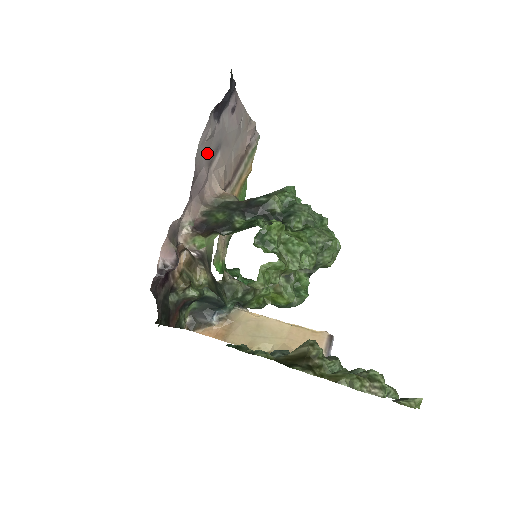
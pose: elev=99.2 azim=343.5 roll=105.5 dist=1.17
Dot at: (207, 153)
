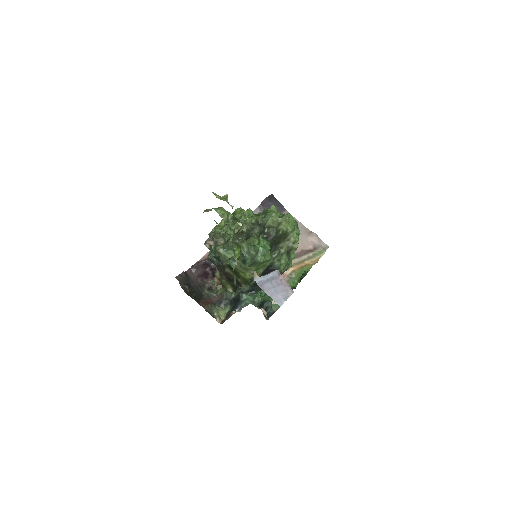
Dot at: occluded
